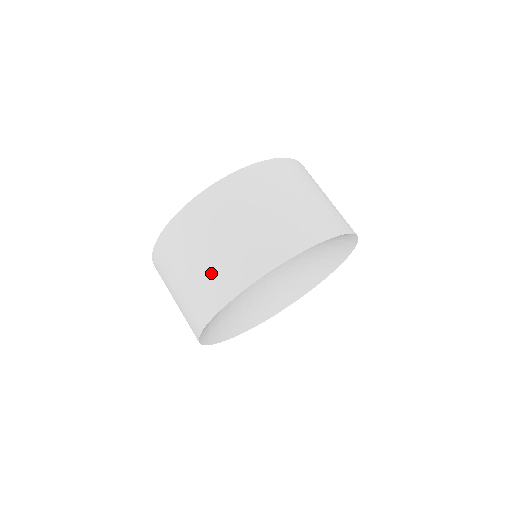
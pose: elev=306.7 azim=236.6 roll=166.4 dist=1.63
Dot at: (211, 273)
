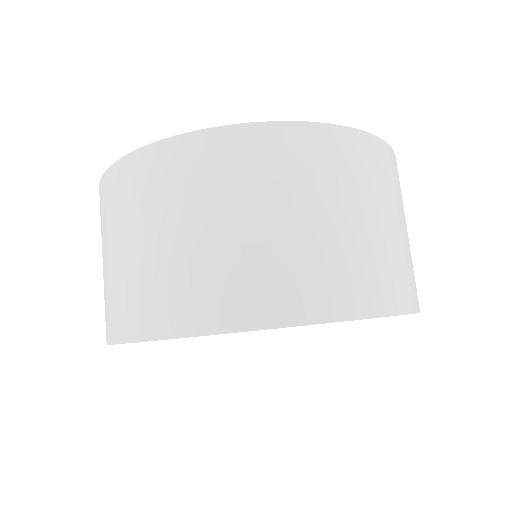
Dot at: (130, 280)
